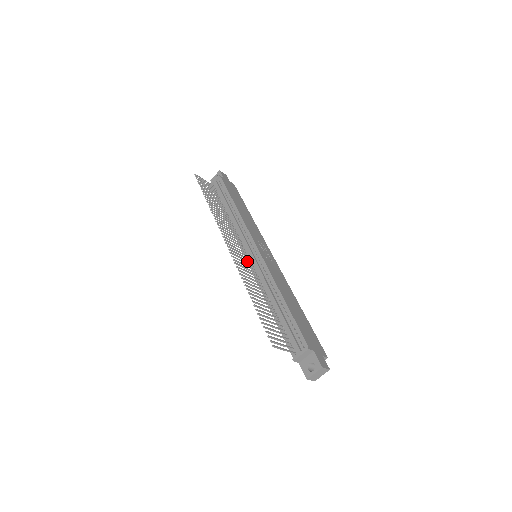
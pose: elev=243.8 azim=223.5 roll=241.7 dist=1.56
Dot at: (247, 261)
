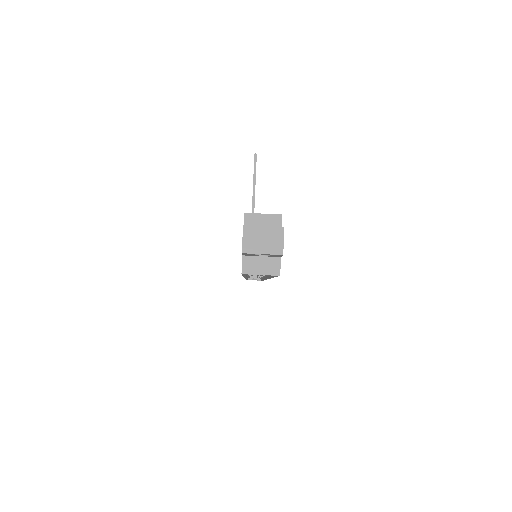
Dot at: occluded
